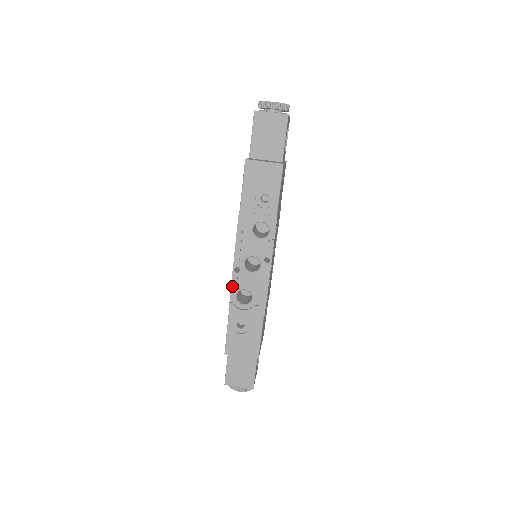
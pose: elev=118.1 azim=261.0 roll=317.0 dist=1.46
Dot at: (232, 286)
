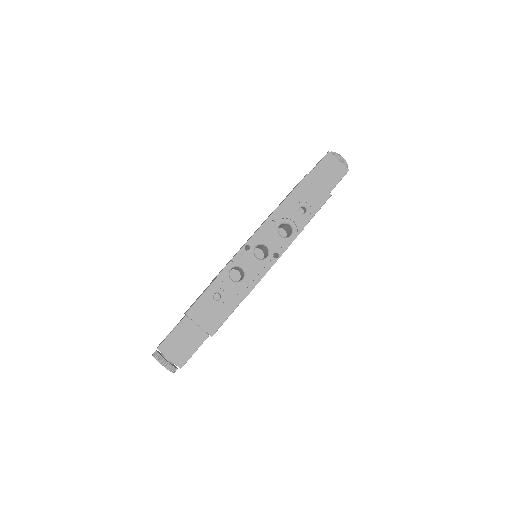
Dot at: (234, 258)
